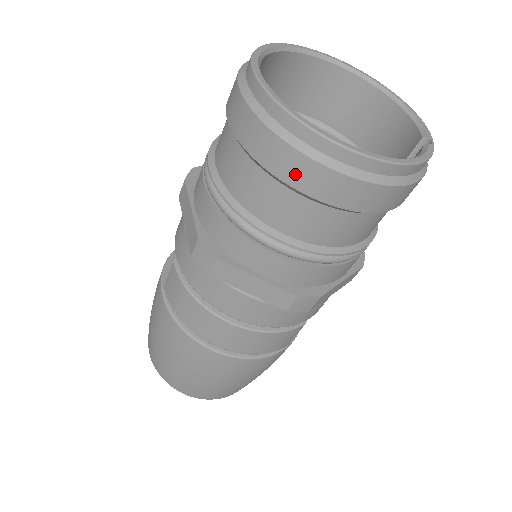
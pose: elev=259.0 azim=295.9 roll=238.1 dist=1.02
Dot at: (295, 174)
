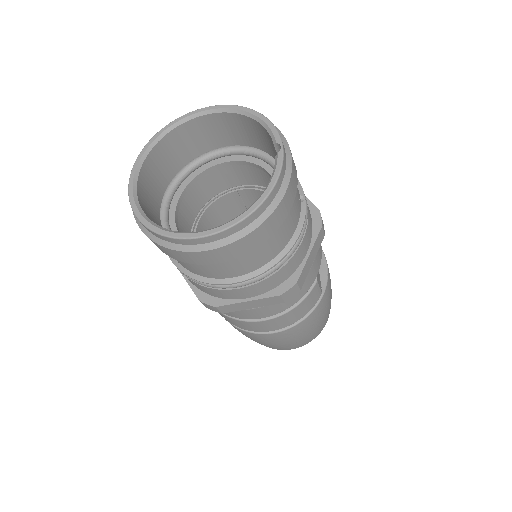
Dot at: (203, 260)
